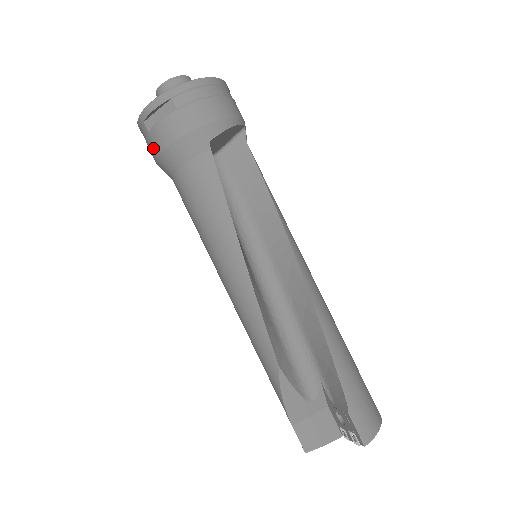
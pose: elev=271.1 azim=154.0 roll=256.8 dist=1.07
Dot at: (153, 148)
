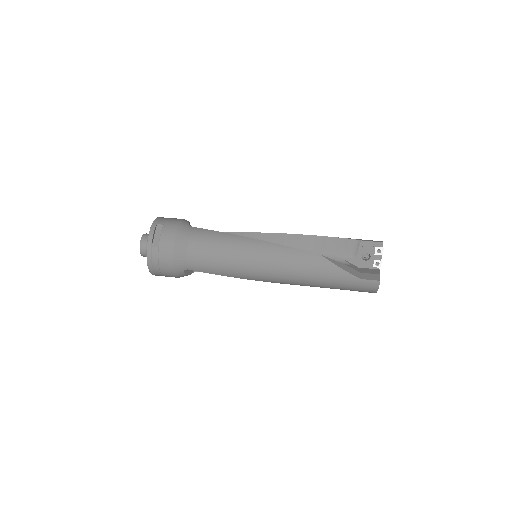
Dot at: (167, 251)
